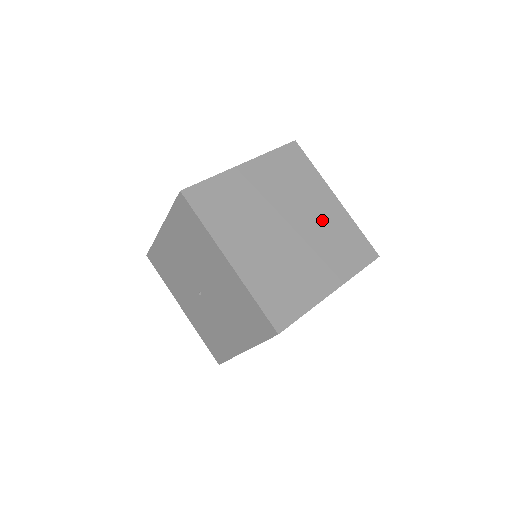
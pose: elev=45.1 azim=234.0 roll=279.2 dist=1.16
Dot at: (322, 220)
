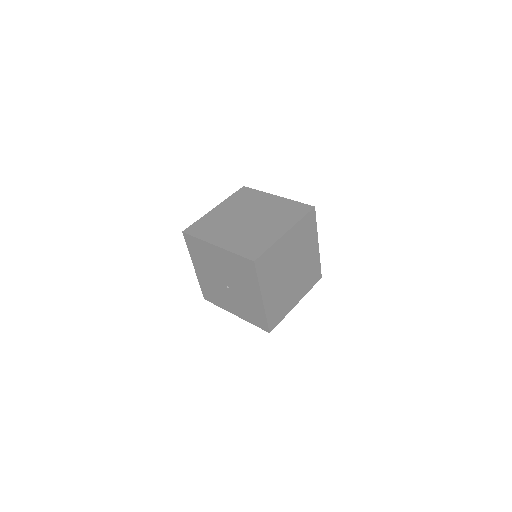
Dot at: (270, 208)
